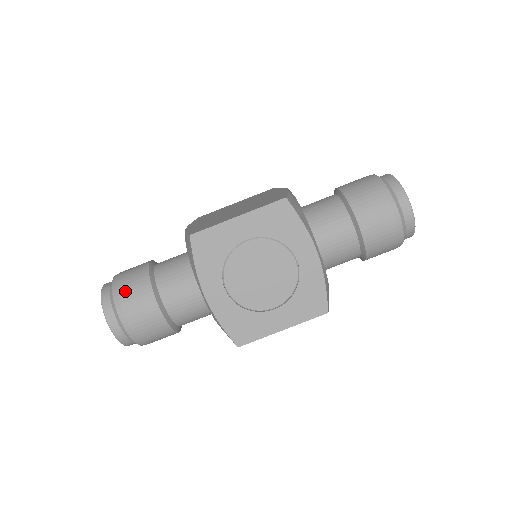
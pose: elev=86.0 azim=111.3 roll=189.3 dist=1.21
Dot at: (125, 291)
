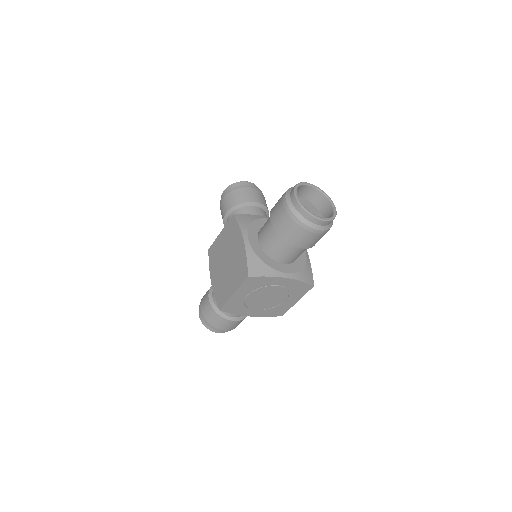
Dot at: (212, 322)
